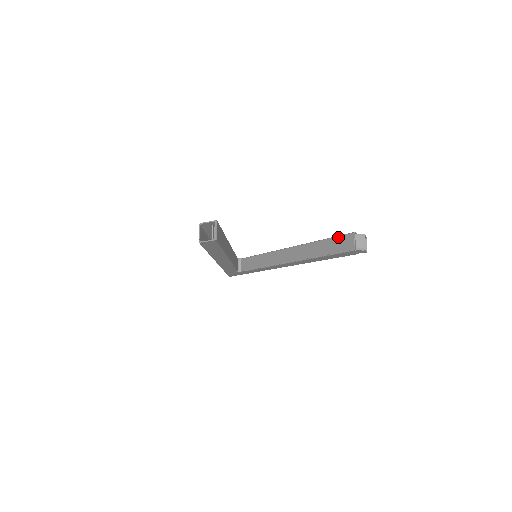
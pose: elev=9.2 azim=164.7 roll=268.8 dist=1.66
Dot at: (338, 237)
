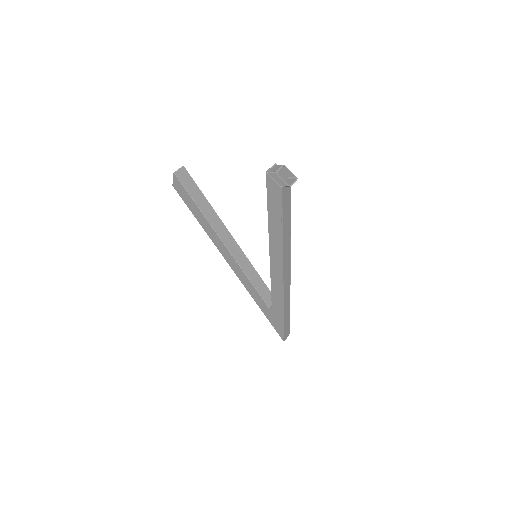
Dot at: occluded
